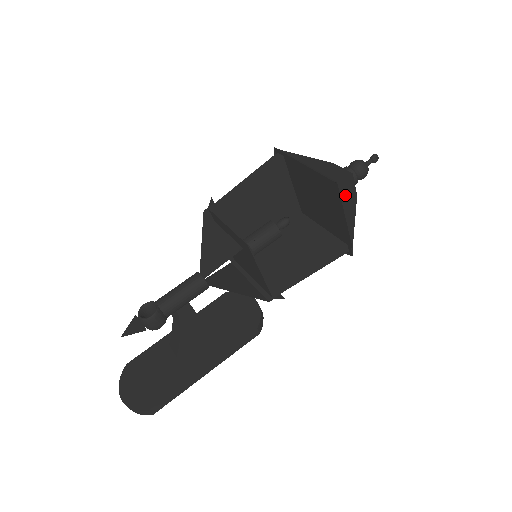
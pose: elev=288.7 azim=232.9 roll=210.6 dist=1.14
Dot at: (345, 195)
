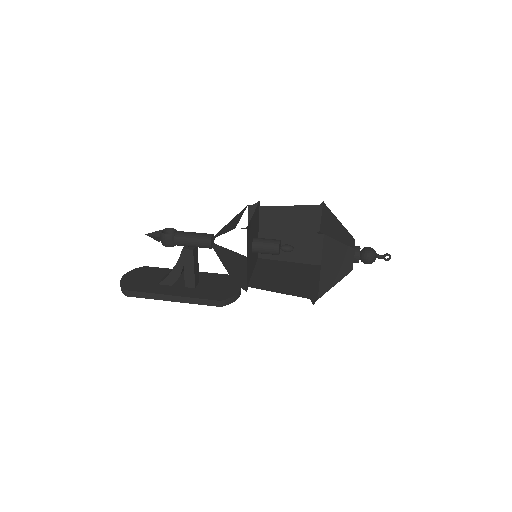
Dot at: (331, 253)
